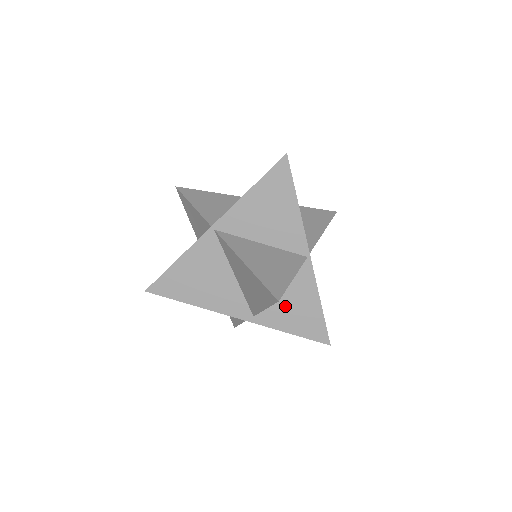
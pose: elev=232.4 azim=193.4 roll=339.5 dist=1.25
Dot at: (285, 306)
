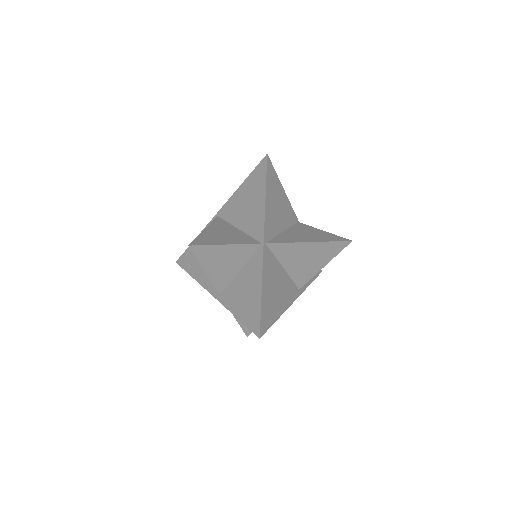
Dot at: (239, 289)
